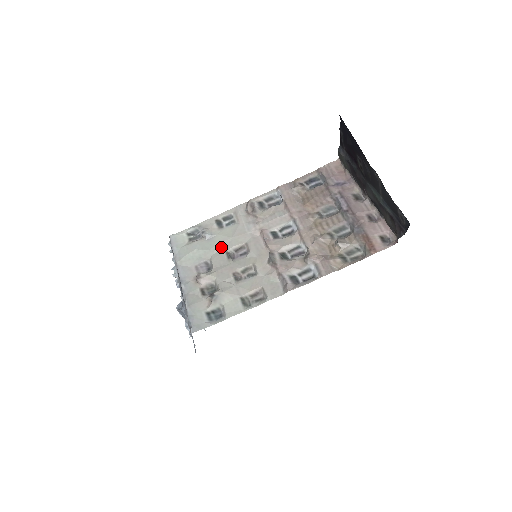
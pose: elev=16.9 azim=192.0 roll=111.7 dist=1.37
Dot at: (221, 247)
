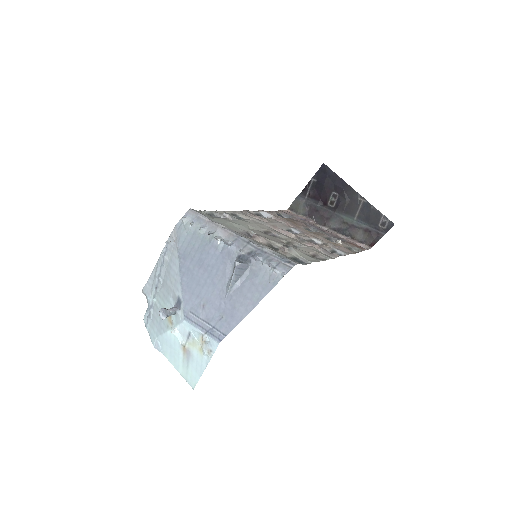
Dot at: (251, 227)
